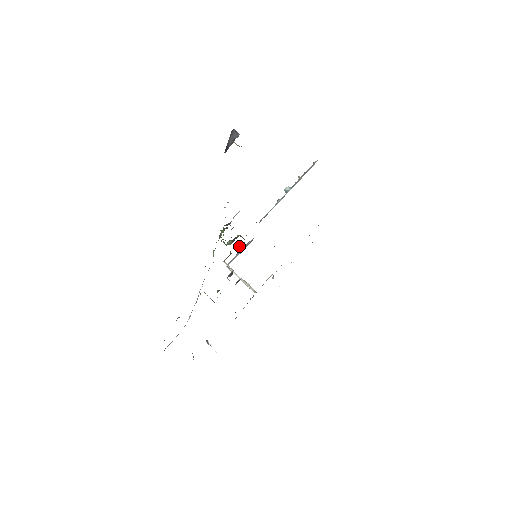
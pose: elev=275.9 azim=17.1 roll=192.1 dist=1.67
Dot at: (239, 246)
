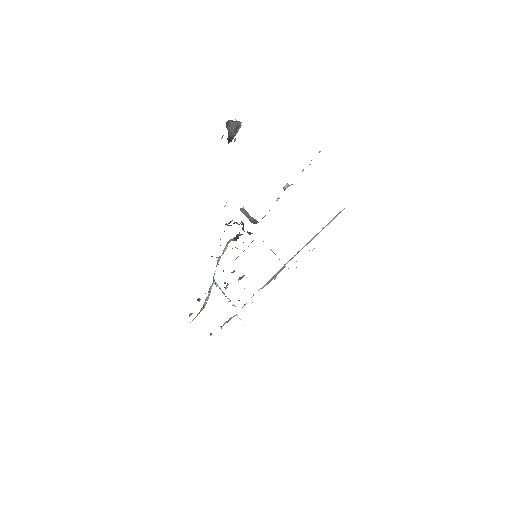
Dot at: occluded
